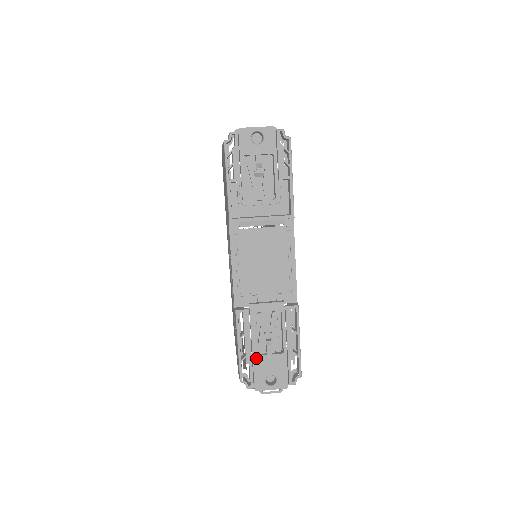
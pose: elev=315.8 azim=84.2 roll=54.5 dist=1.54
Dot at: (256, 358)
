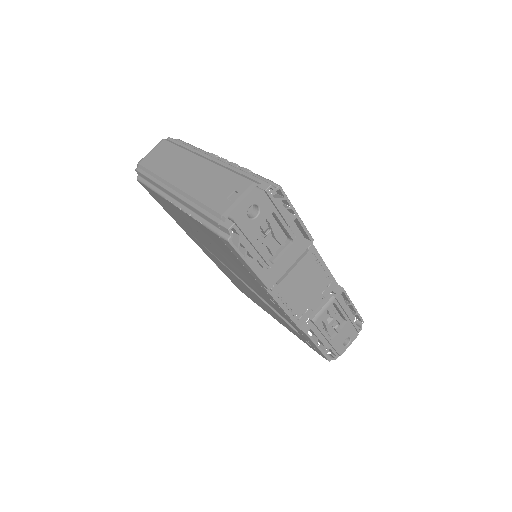
Dot at: (332, 341)
